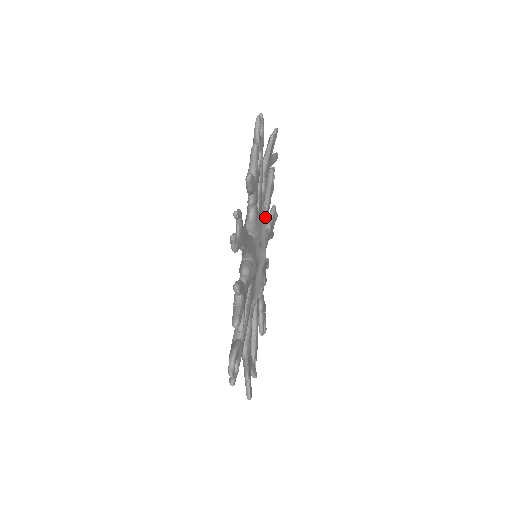
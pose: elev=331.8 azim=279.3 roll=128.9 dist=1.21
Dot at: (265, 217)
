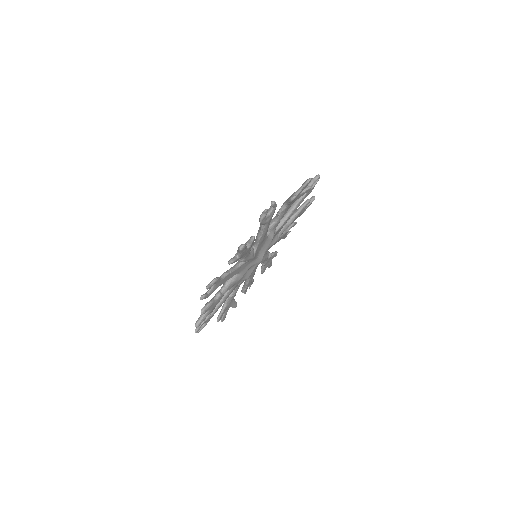
Dot at: (271, 238)
